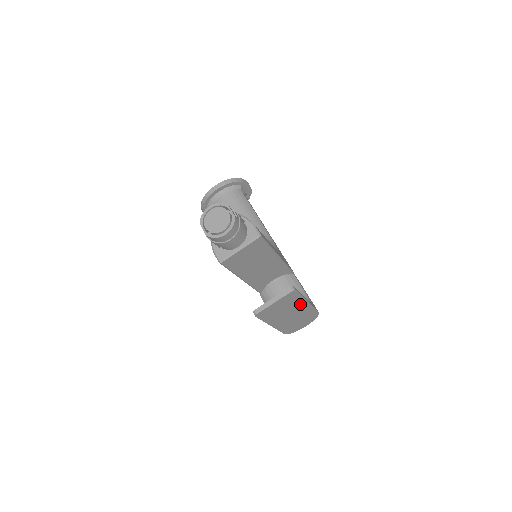
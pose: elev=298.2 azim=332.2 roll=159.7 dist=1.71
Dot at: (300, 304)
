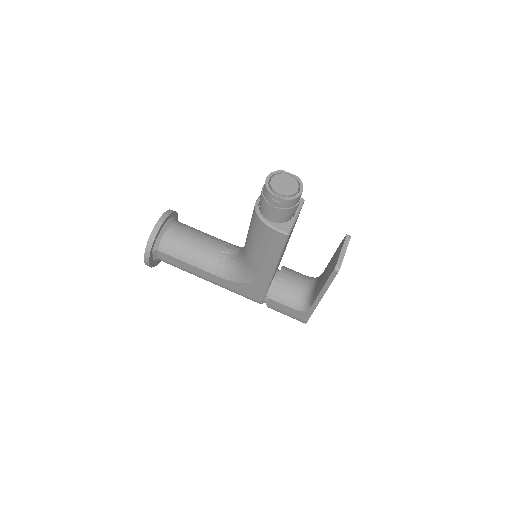
Dot at: occluded
